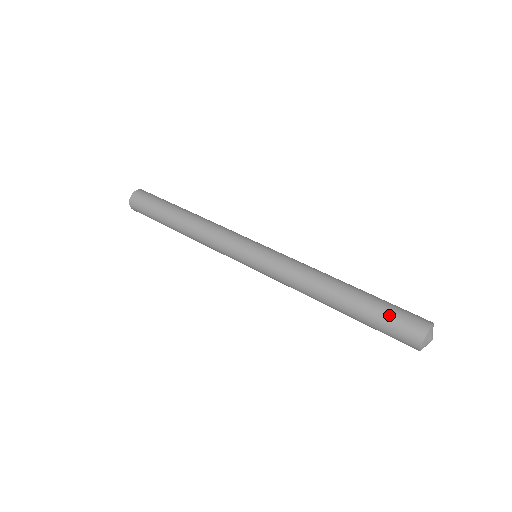
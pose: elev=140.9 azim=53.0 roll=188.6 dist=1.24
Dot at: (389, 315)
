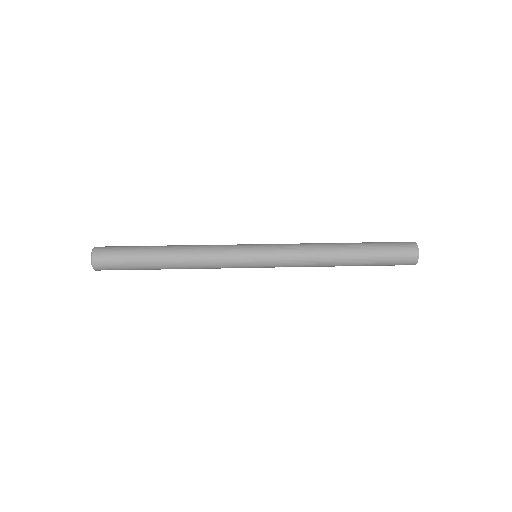
Dot at: (389, 257)
